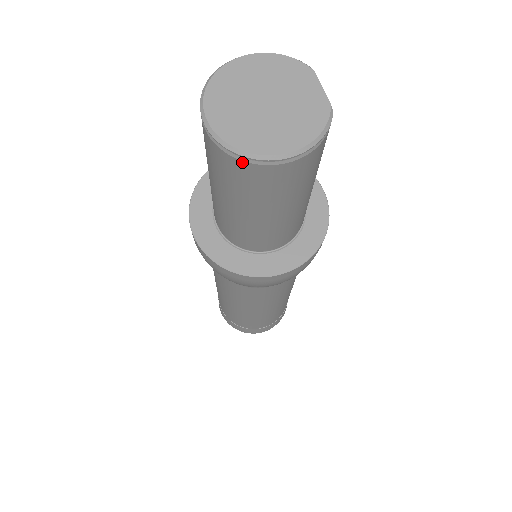
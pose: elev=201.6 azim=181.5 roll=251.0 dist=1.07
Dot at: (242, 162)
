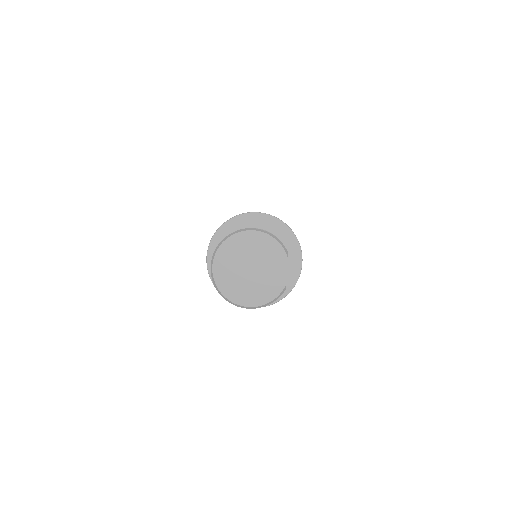
Dot at: (223, 296)
